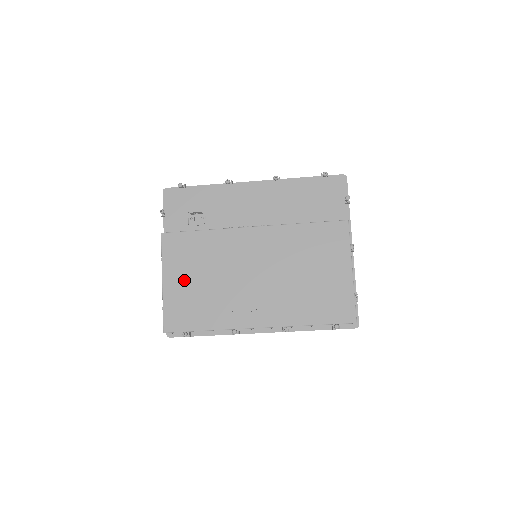
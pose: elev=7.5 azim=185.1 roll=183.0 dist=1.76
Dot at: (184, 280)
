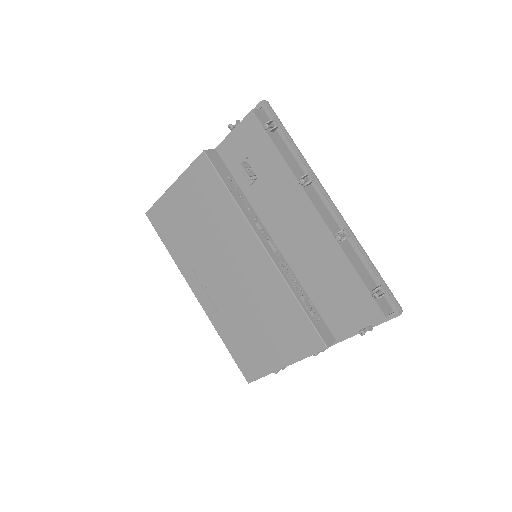
Dot at: (185, 205)
